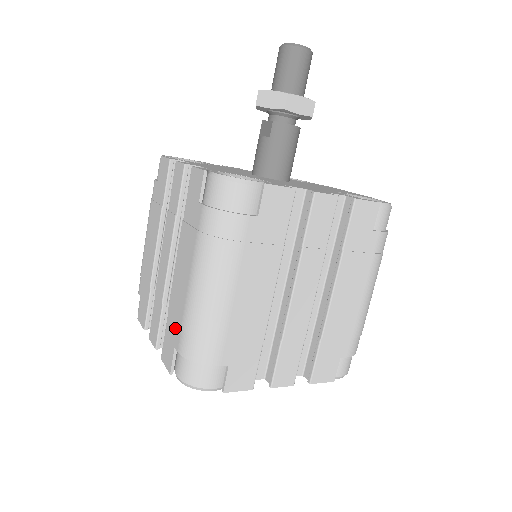
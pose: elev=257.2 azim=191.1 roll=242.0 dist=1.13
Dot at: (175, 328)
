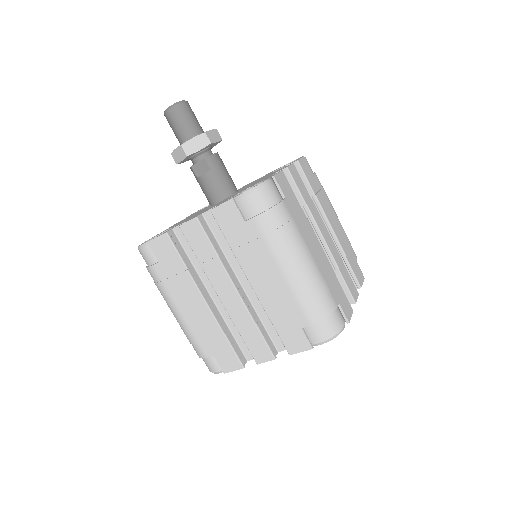
Dot at: (291, 317)
